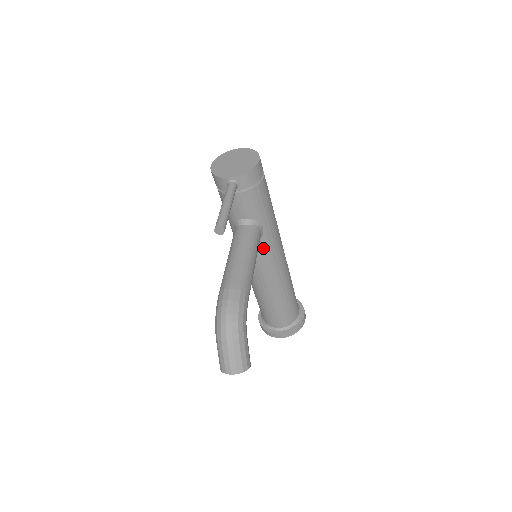
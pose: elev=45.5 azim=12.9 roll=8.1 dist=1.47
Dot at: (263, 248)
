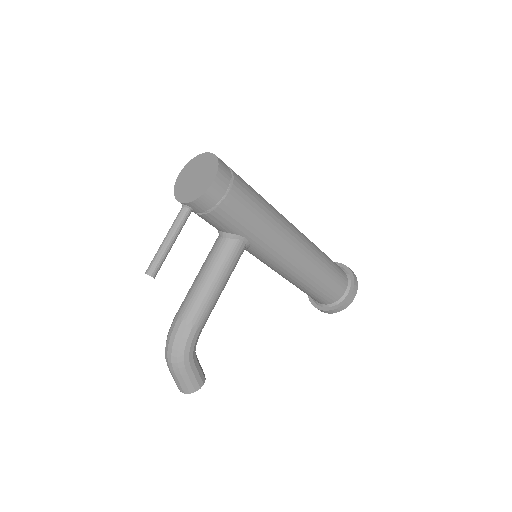
Dot at: (258, 252)
